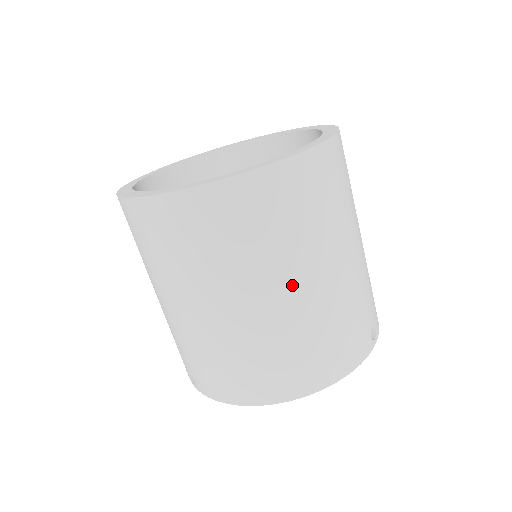
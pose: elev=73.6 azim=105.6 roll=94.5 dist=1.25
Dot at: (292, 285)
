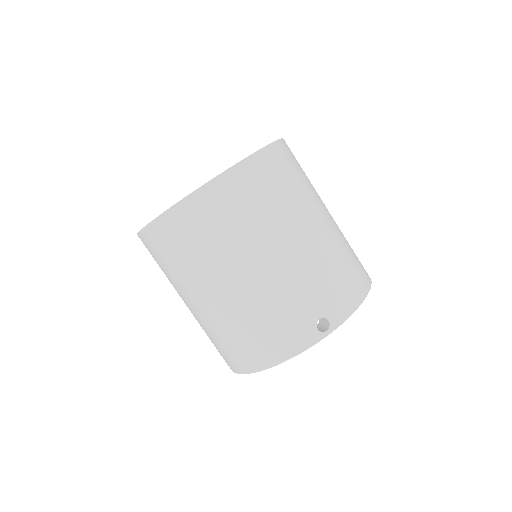
Dot at: (213, 290)
